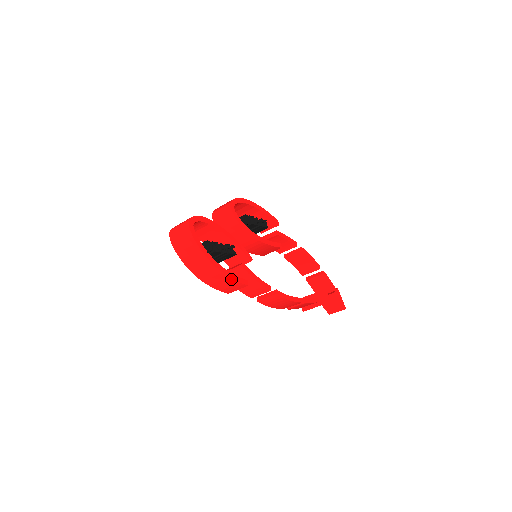
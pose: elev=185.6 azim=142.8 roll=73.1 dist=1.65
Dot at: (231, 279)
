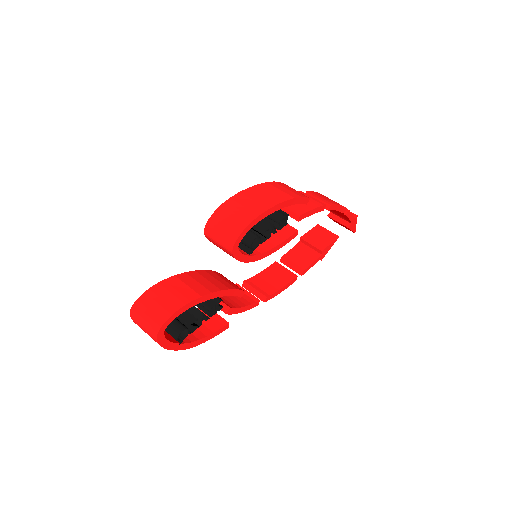
Dot at: (207, 339)
